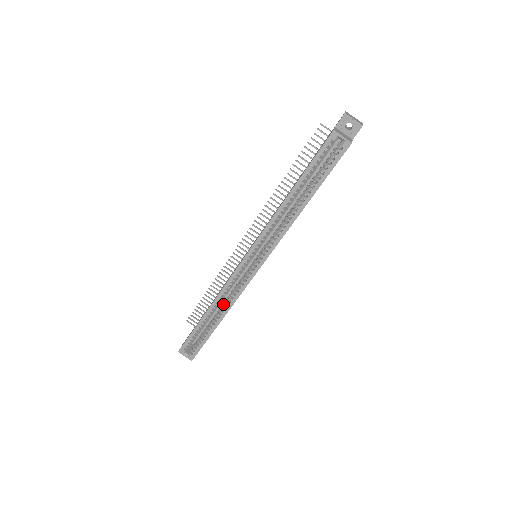
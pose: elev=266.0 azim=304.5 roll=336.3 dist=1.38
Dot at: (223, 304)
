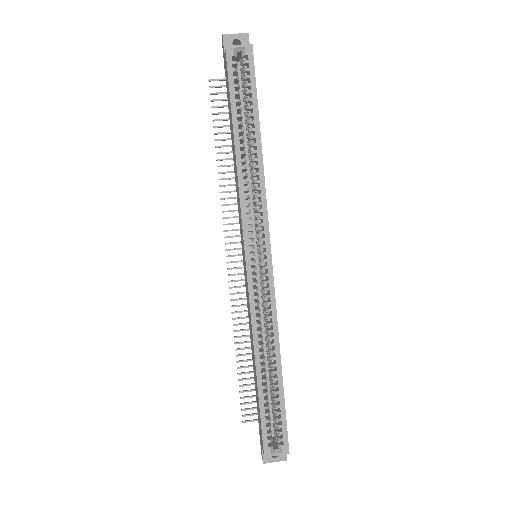
Dot at: (266, 344)
